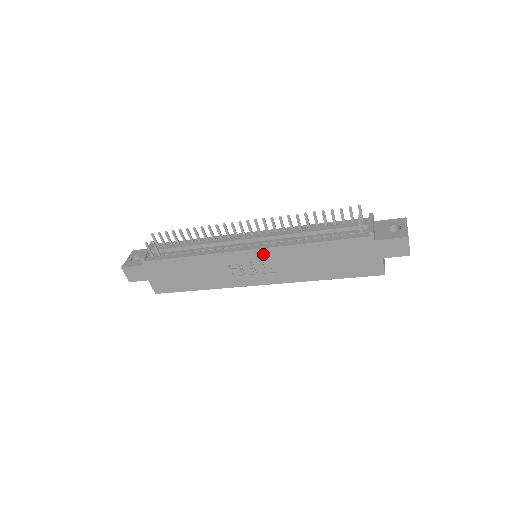
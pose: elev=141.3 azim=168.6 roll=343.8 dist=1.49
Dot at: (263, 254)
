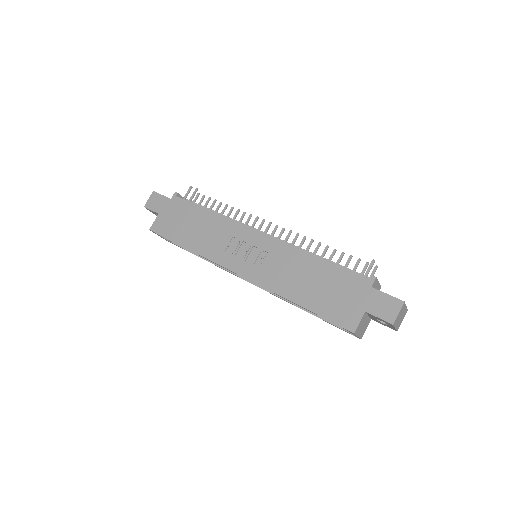
Dot at: (268, 244)
